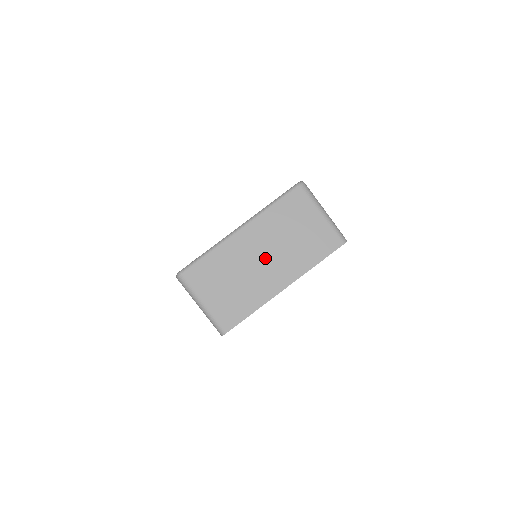
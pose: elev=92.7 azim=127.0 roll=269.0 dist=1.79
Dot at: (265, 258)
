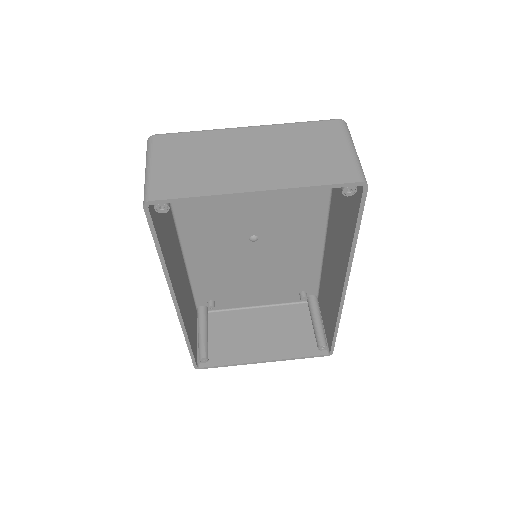
Dot at: (255, 157)
